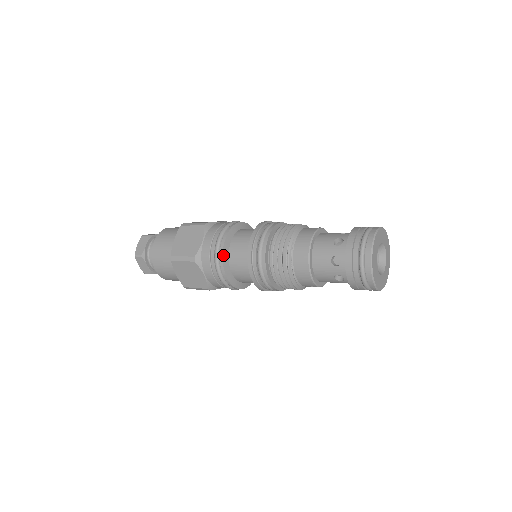
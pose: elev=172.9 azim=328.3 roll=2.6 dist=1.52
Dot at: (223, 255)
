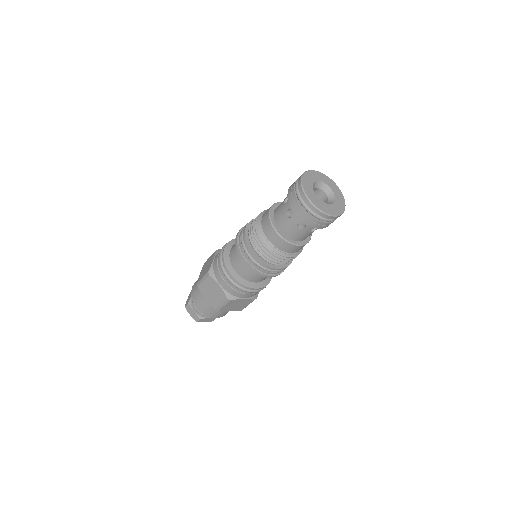
Dot at: (240, 283)
